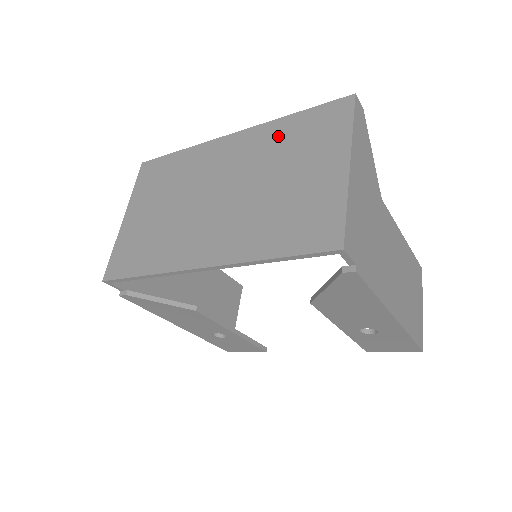
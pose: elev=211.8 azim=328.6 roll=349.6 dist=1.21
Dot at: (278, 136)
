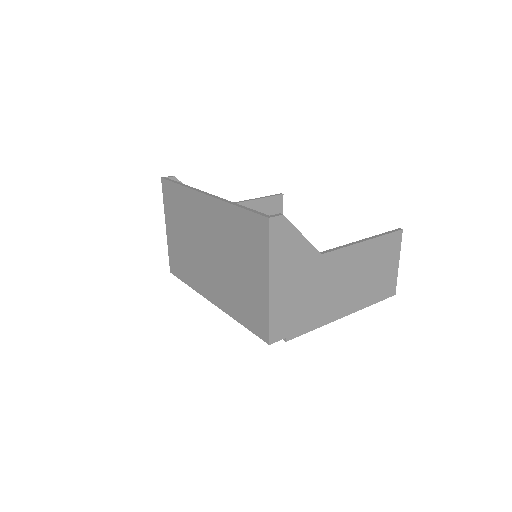
Dot at: (230, 223)
